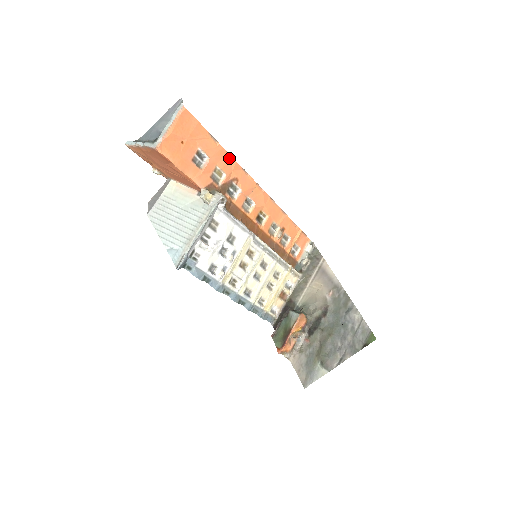
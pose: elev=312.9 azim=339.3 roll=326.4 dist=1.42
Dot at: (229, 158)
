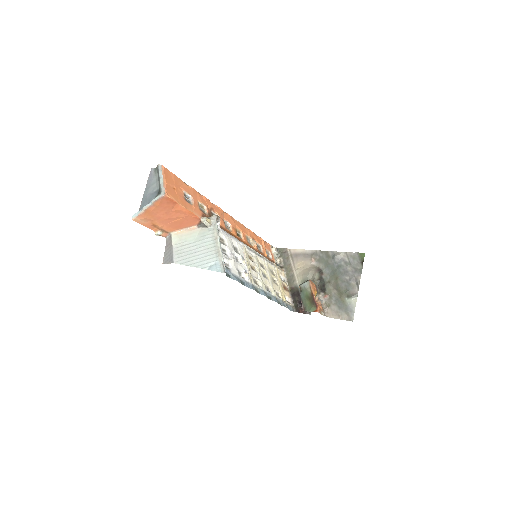
Dot at: (200, 195)
